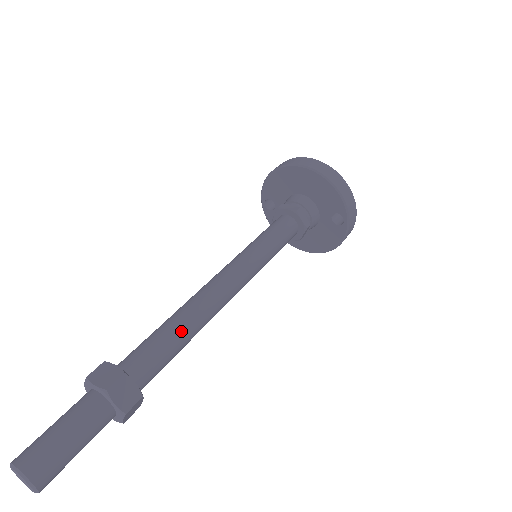
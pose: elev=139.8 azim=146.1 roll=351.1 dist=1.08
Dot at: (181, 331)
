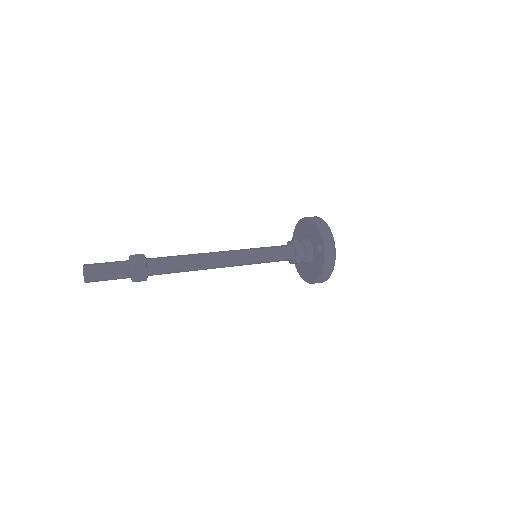
Dot at: (183, 258)
